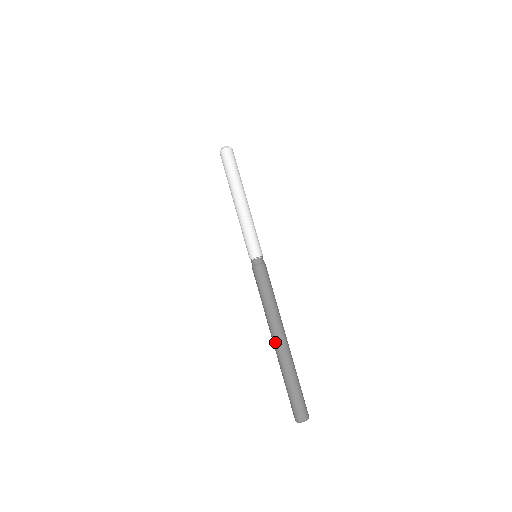
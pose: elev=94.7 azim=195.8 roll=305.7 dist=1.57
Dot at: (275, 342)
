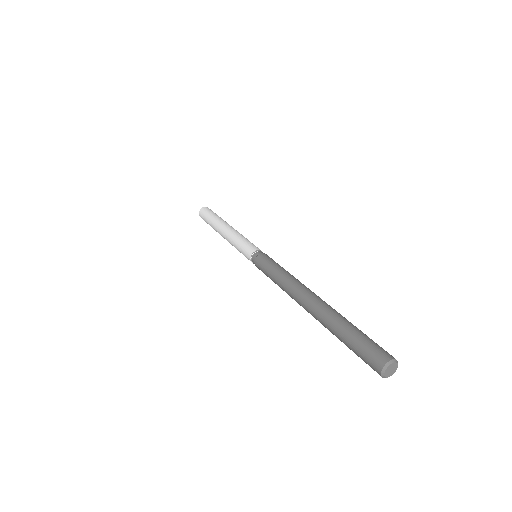
Dot at: (305, 308)
